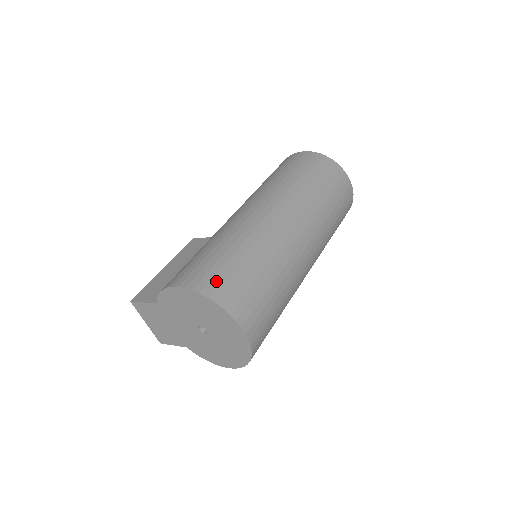
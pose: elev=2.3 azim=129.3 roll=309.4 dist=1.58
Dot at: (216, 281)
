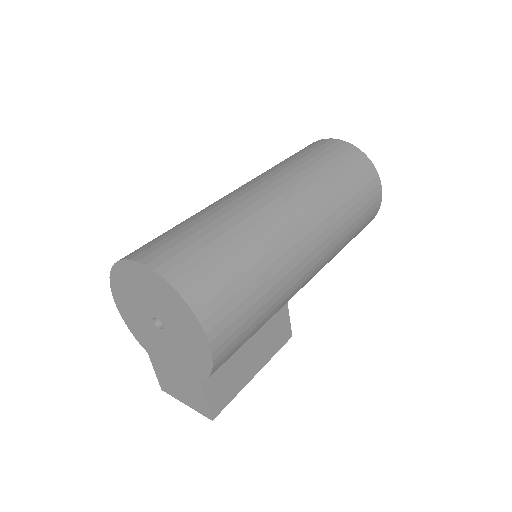
Dot at: occluded
